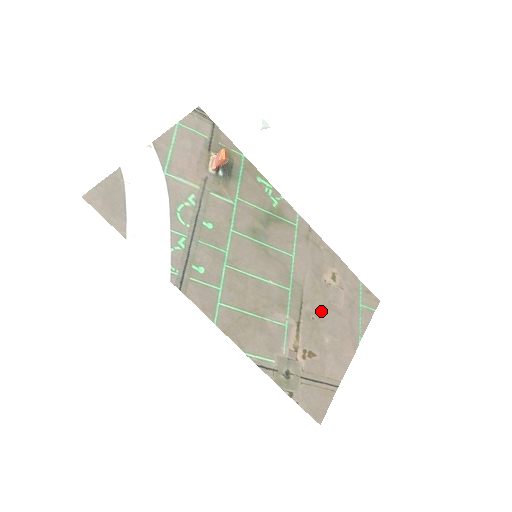
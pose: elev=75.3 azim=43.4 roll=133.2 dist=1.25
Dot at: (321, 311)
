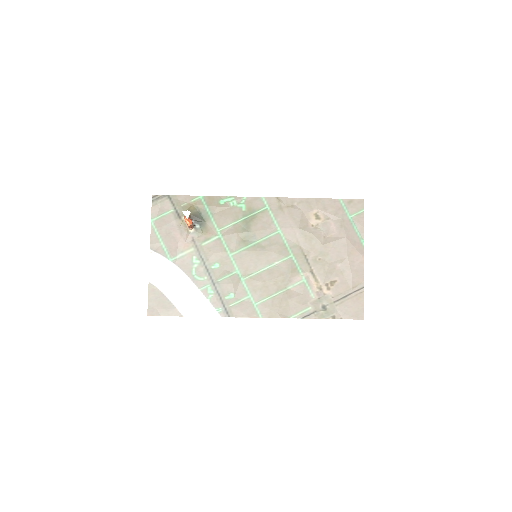
Dot at: (322, 249)
